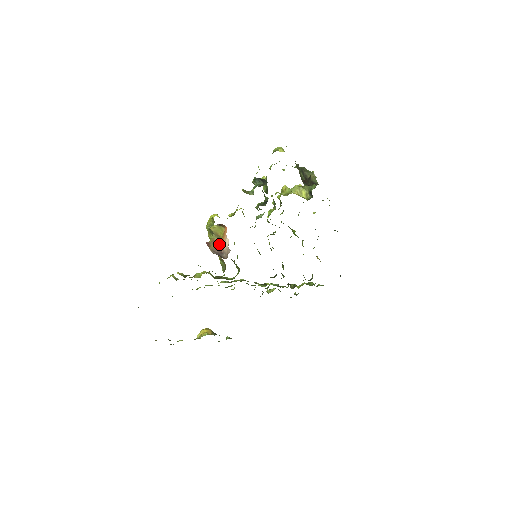
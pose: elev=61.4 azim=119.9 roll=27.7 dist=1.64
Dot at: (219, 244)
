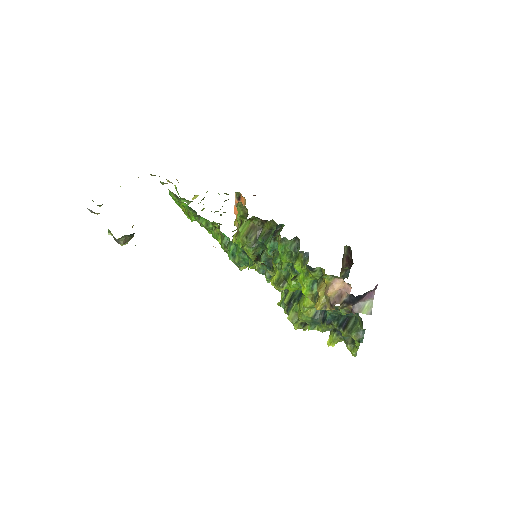
Dot at: occluded
